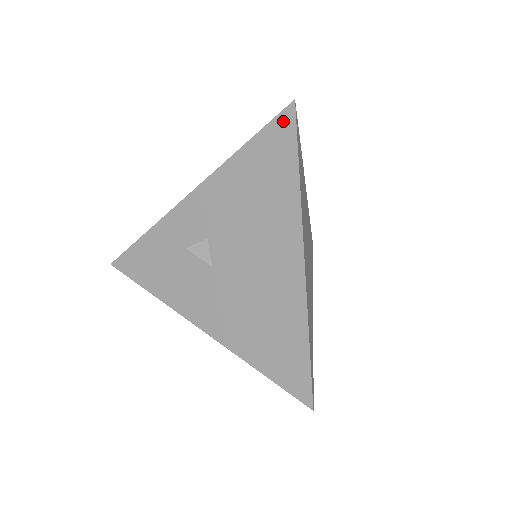
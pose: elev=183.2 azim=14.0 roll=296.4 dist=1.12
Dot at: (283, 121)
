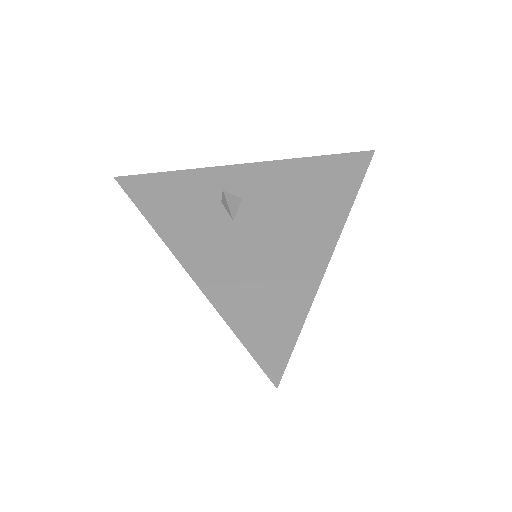
Dot at: (360, 157)
